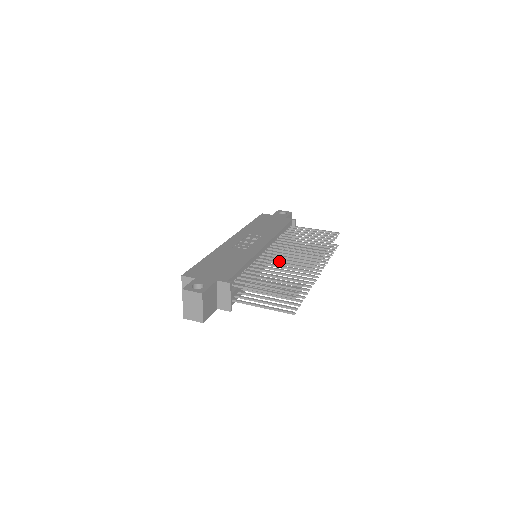
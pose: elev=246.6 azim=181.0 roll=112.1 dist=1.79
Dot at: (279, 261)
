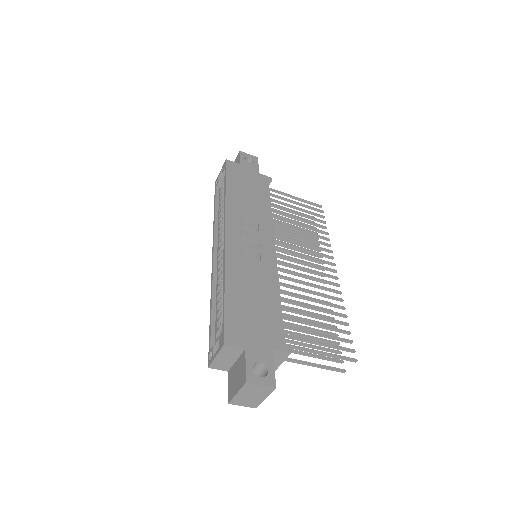
Dot at: occluded
